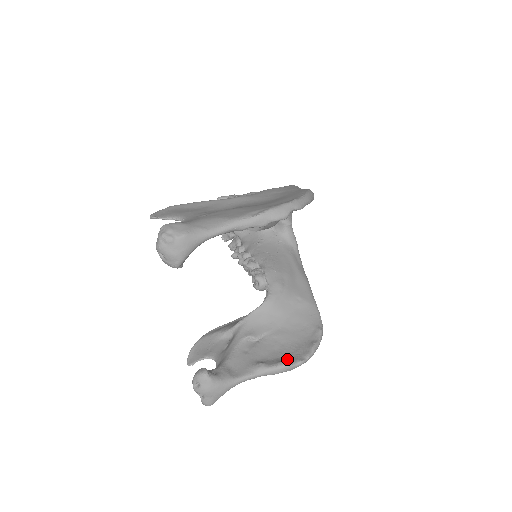
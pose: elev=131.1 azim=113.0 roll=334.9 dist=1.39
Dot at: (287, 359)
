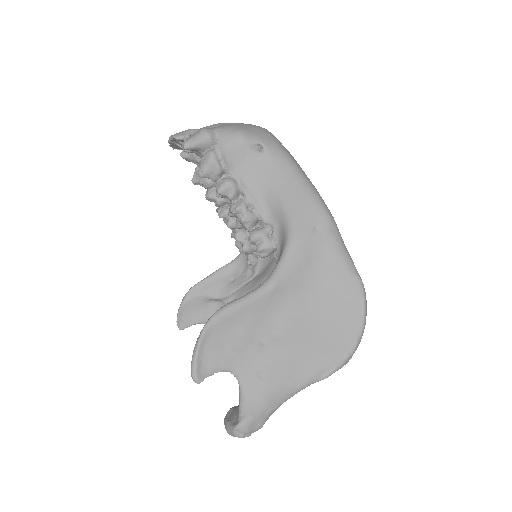
Dot at: occluded
